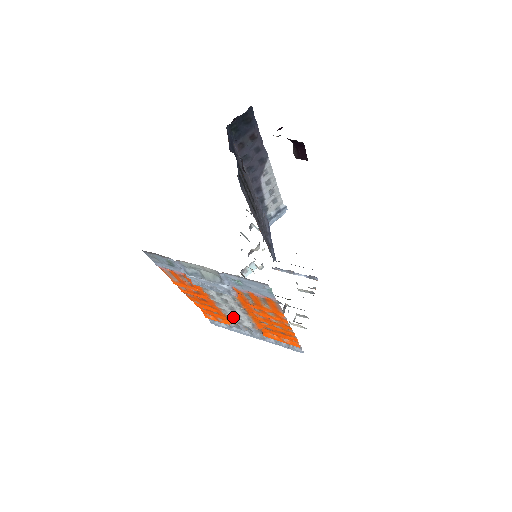
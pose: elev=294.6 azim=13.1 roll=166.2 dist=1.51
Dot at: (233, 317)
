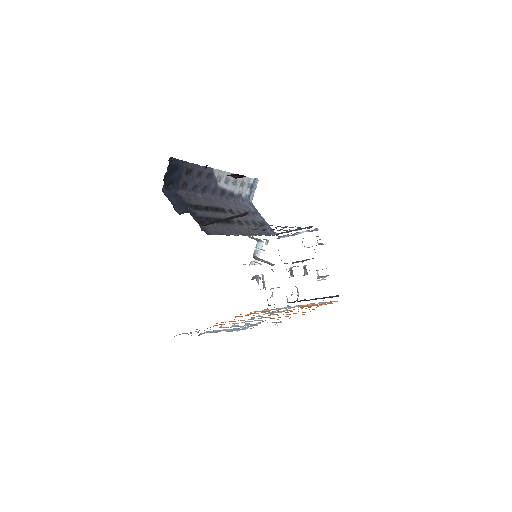
Dot at: occluded
